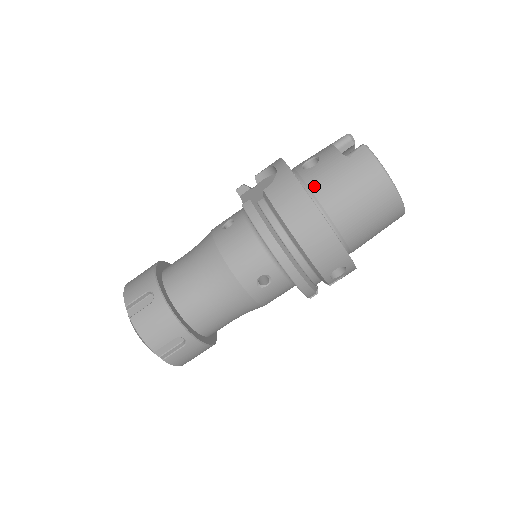
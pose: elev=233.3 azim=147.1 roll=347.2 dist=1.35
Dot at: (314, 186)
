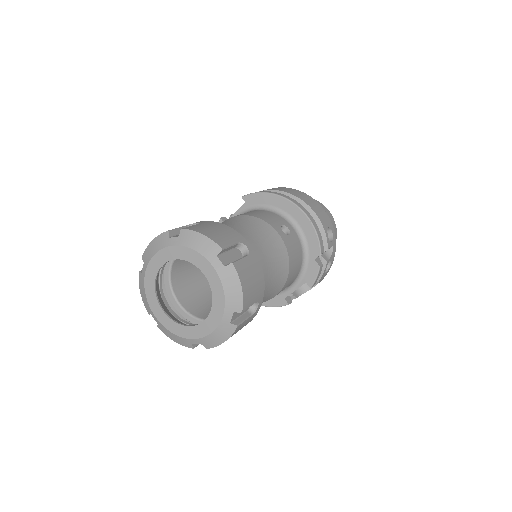
Dot at: occluded
